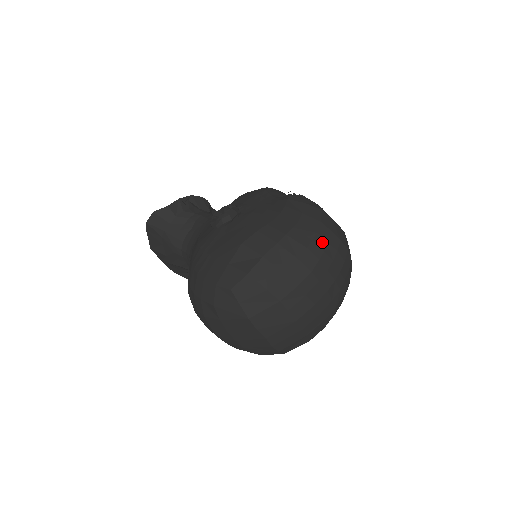
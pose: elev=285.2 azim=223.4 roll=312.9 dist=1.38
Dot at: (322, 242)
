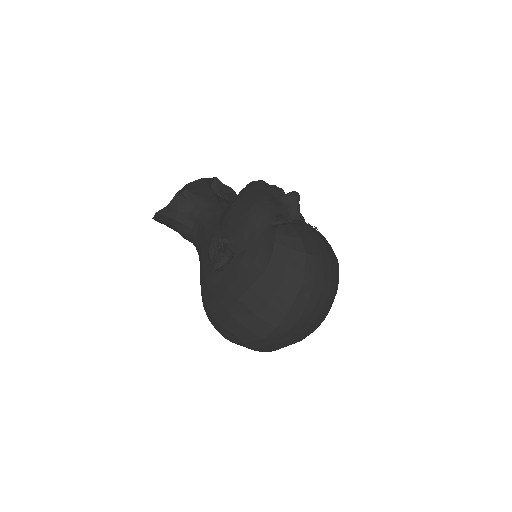
Dot at: (306, 293)
